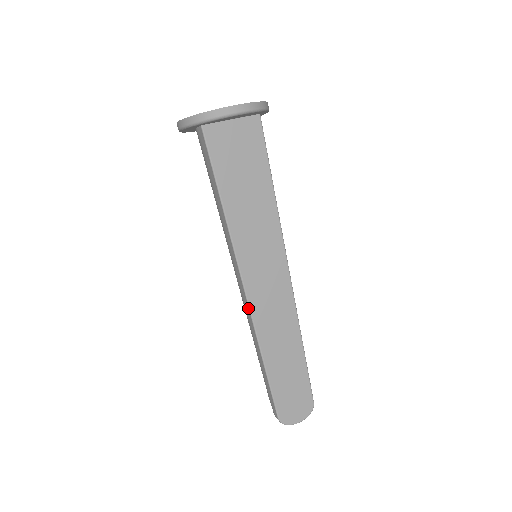
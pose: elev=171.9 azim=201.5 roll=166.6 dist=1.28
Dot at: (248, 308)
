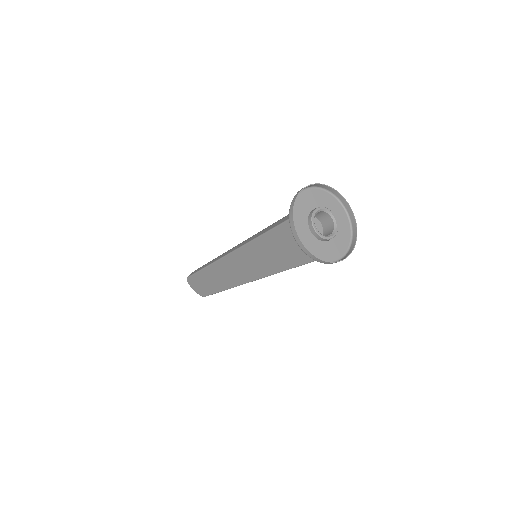
Dot at: (221, 257)
